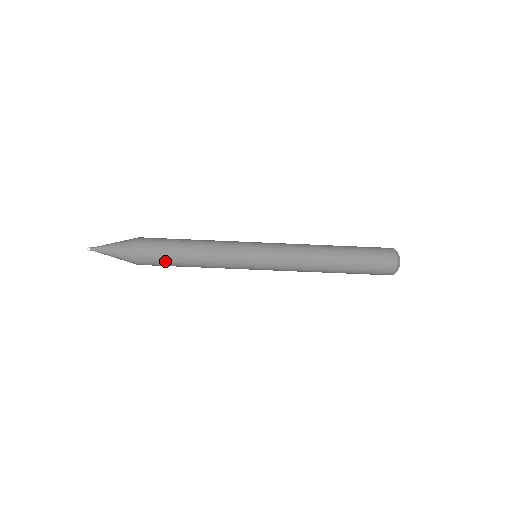
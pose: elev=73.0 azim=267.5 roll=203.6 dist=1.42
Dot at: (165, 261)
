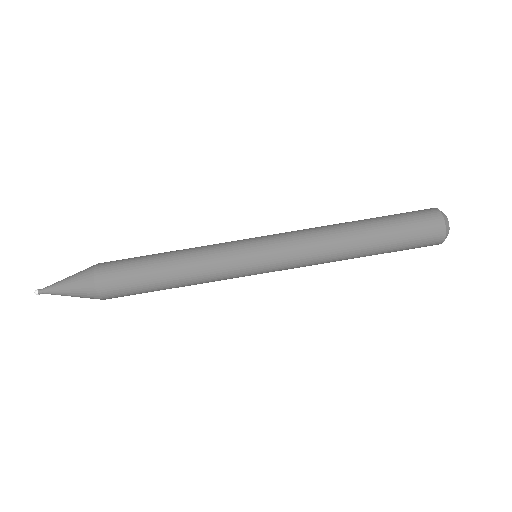
Dot at: (138, 290)
